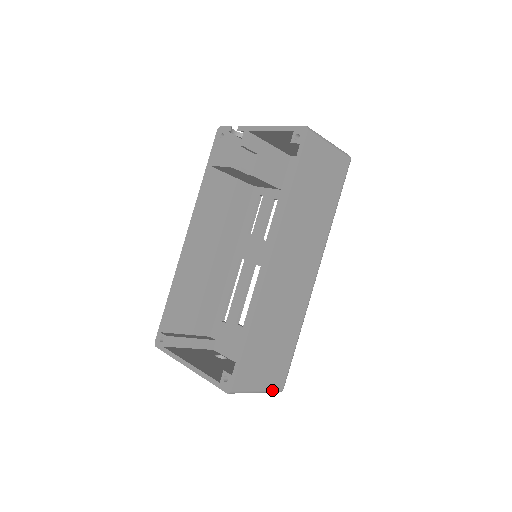
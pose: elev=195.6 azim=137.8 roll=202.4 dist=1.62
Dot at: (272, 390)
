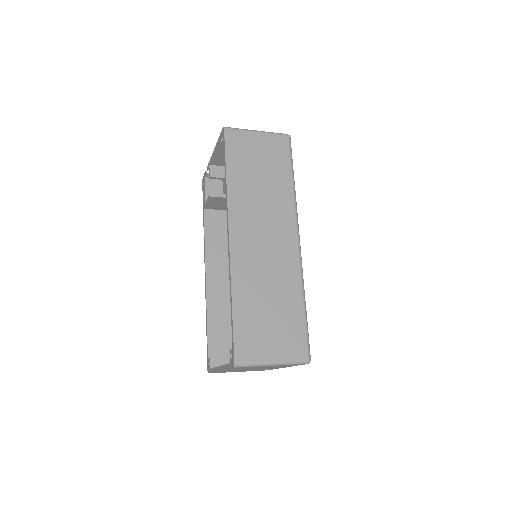
Dot at: (293, 360)
